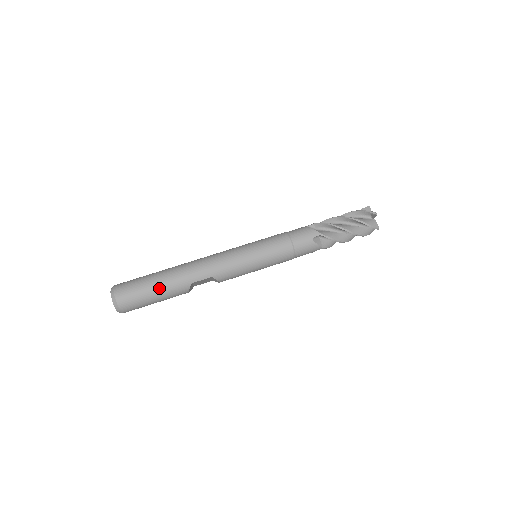
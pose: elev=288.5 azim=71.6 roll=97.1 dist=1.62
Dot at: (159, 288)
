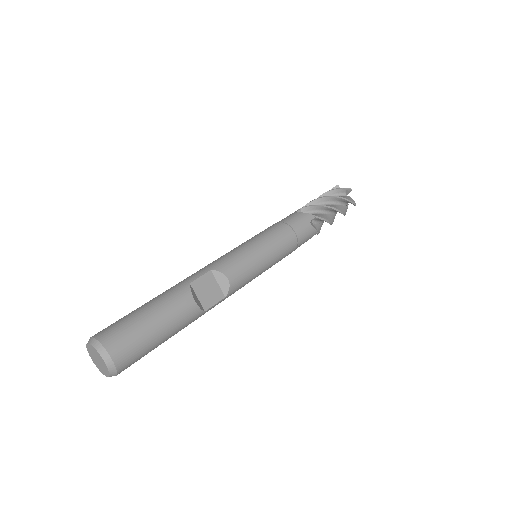
Dot at: (150, 303)
